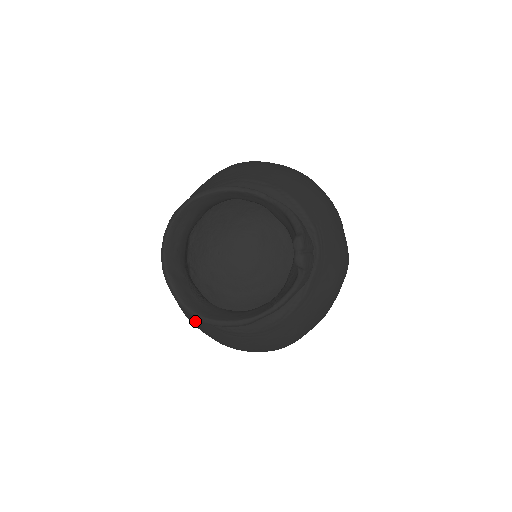
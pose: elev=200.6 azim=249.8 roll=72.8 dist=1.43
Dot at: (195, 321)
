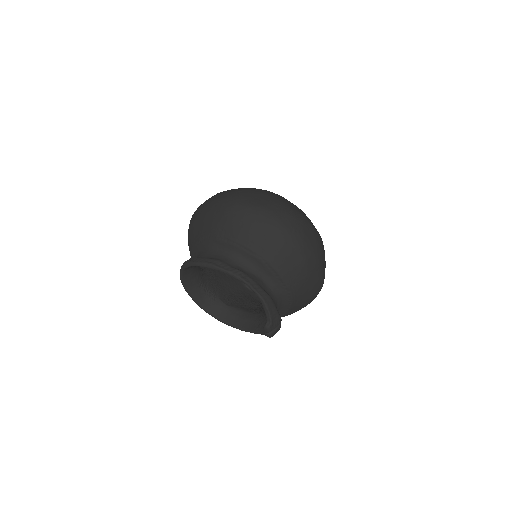
Dot at: occluded
